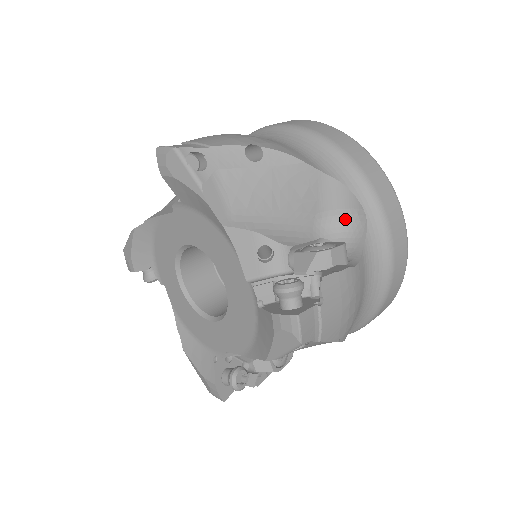
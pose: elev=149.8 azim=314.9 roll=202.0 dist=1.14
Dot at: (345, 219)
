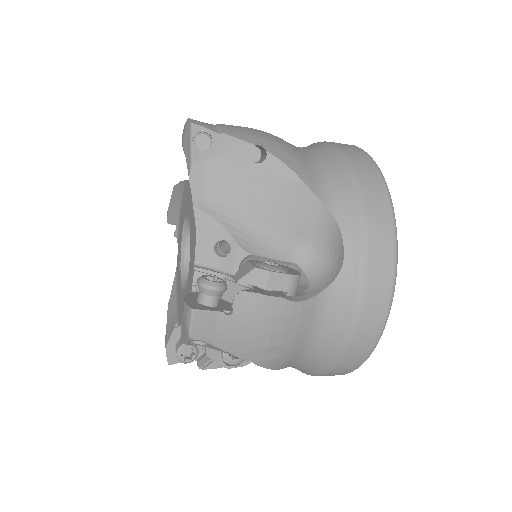
Dot at: (327, 256)
